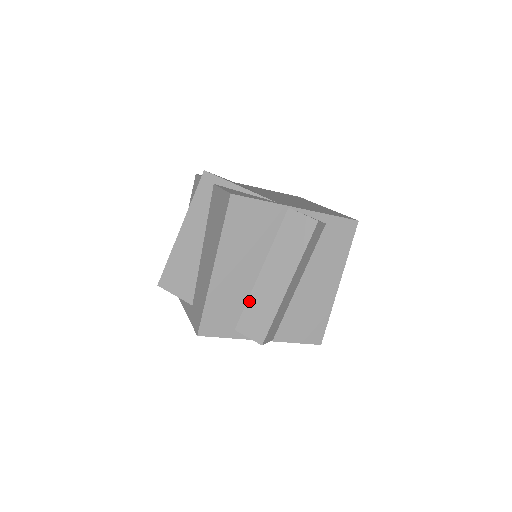
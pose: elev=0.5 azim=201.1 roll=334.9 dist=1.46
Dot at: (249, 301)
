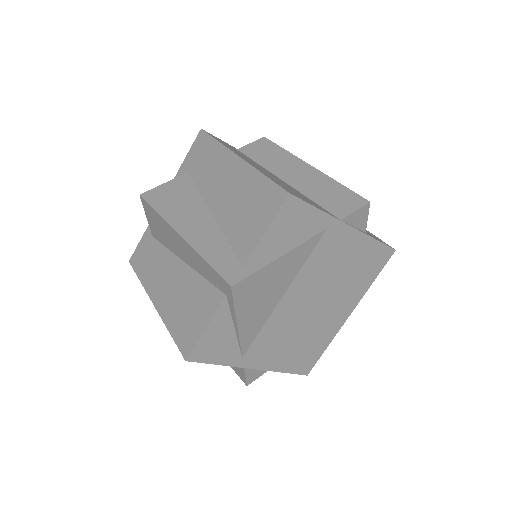
Dot at: occluded
